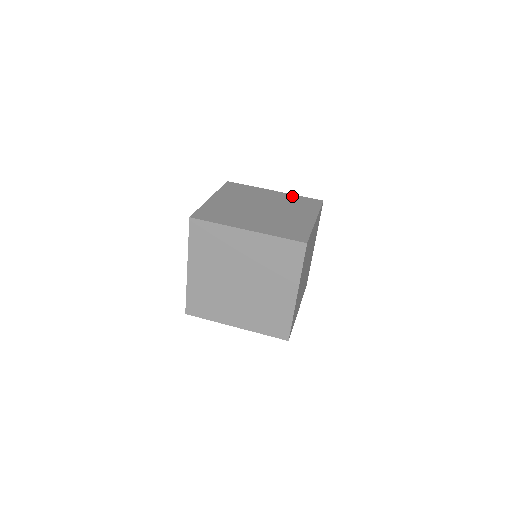
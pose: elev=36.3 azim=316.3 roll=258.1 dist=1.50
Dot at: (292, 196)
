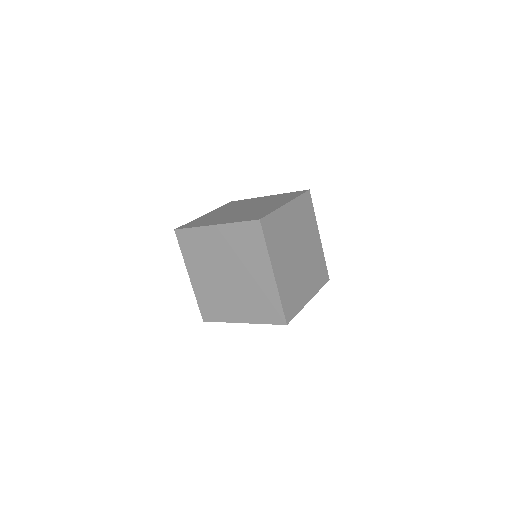
Dot at: (232, 229)
